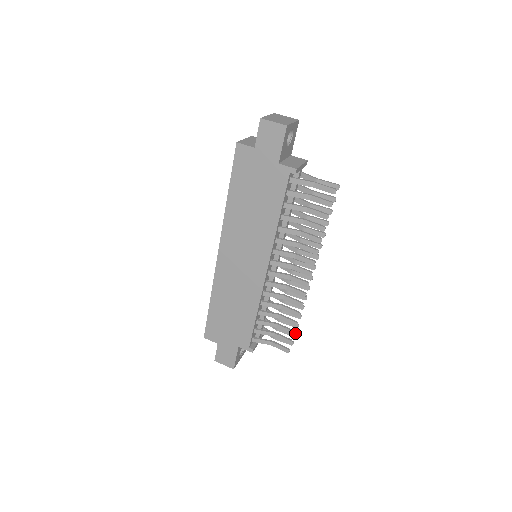
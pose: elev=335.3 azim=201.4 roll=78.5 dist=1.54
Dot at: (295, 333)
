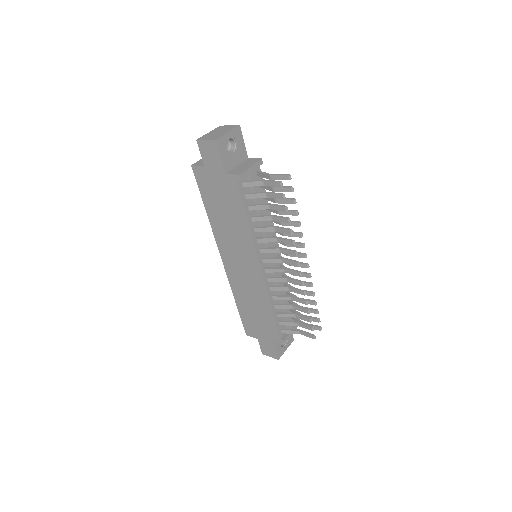
Dot at: (318, 319)
